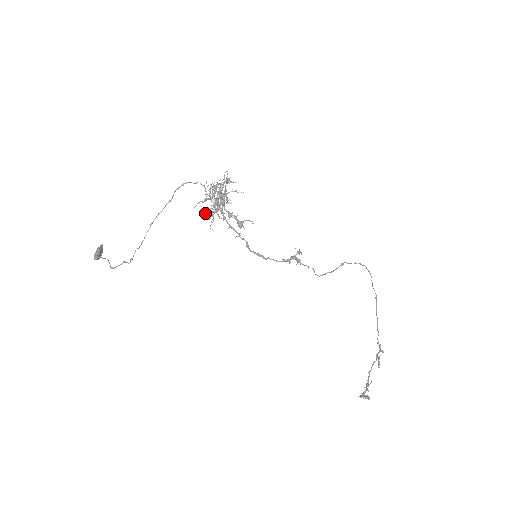
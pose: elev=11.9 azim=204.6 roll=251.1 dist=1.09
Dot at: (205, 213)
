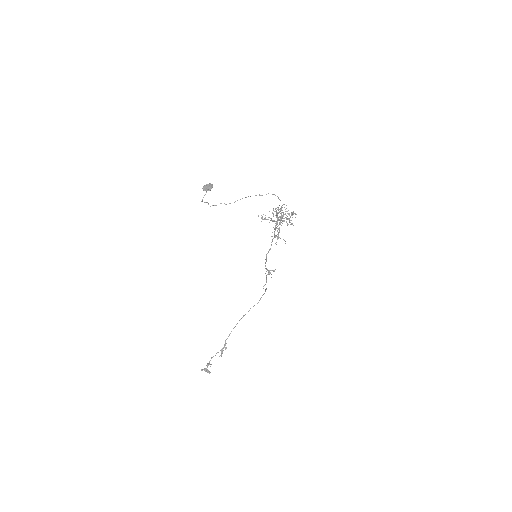
Dot at: (261, 215)
